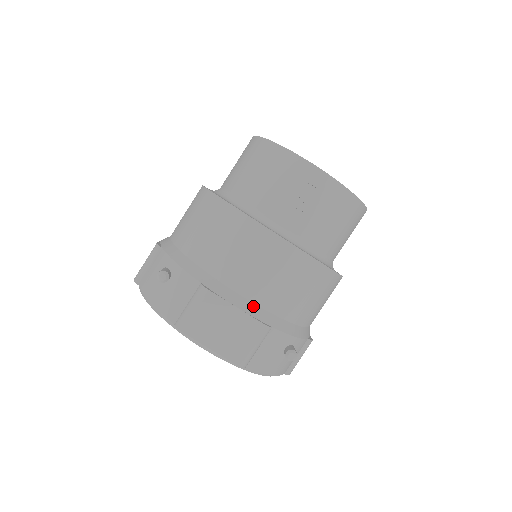
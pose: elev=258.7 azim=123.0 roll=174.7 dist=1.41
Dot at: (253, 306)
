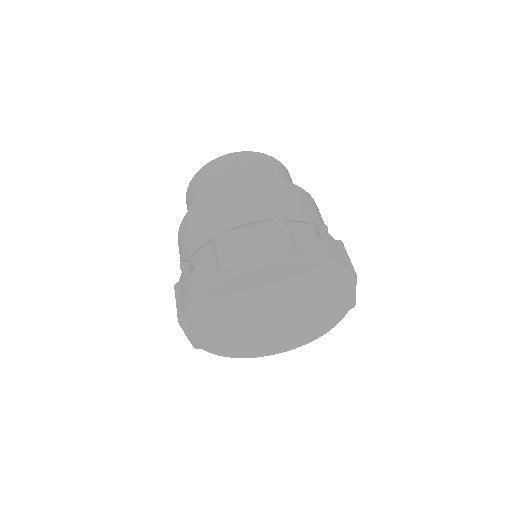
Dot at: (260, 221)
